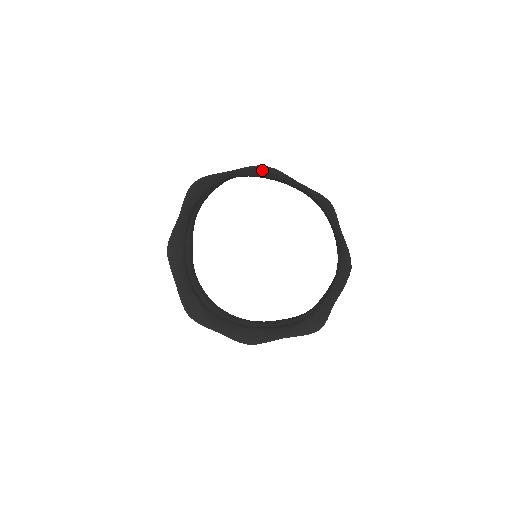
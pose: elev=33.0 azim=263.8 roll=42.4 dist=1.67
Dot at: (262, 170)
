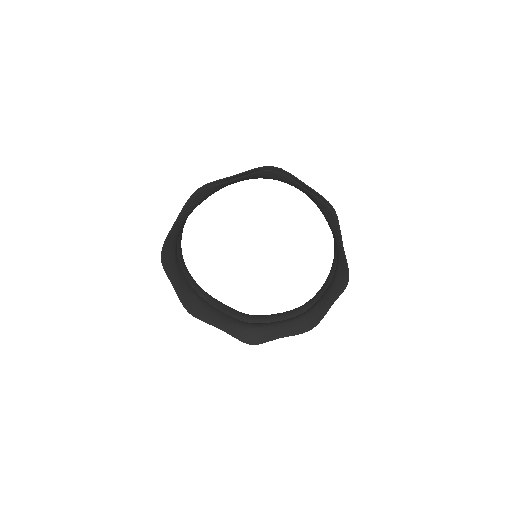
Dot at: (331, 214)
